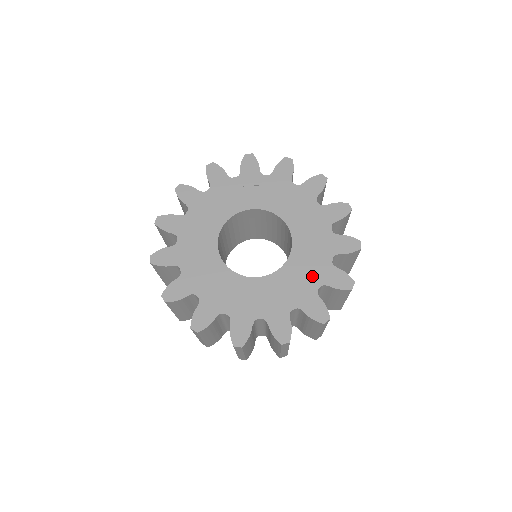
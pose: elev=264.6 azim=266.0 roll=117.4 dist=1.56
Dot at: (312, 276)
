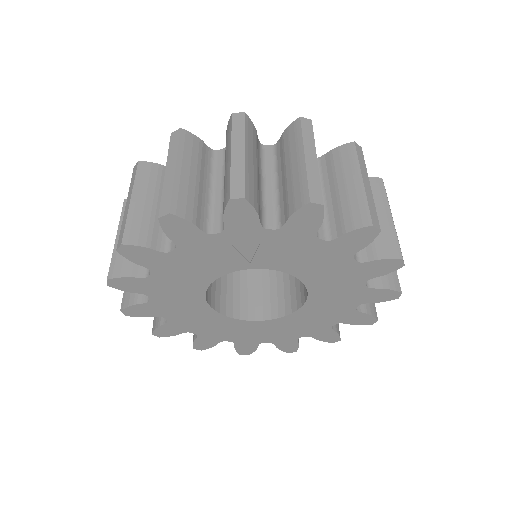
Dot at: (328, 319)
